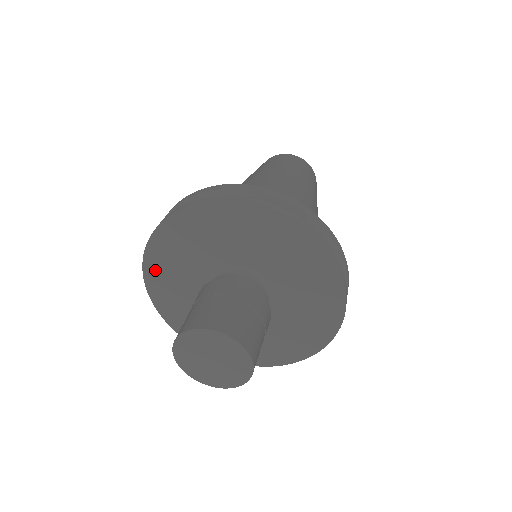
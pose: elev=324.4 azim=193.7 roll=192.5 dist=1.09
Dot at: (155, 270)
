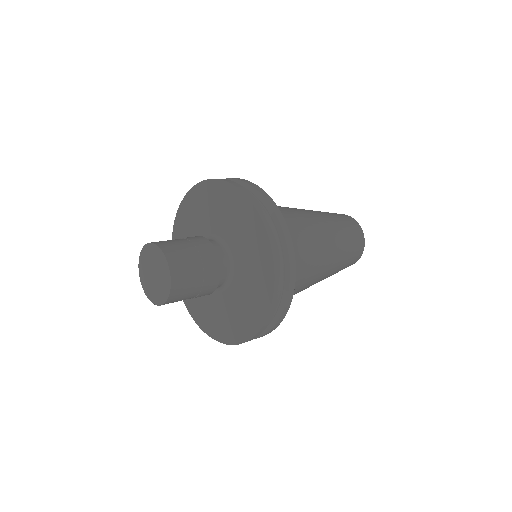
Dot at: occluded
